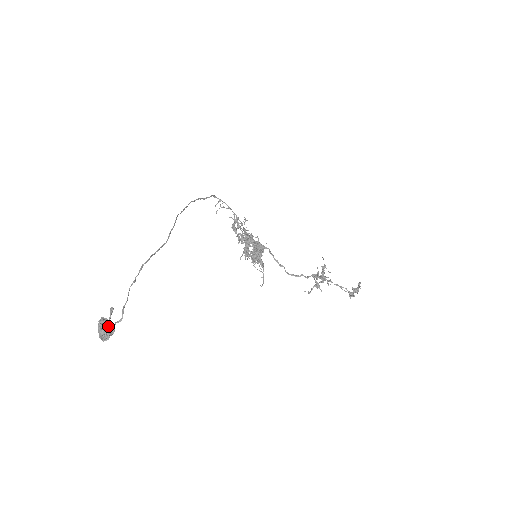
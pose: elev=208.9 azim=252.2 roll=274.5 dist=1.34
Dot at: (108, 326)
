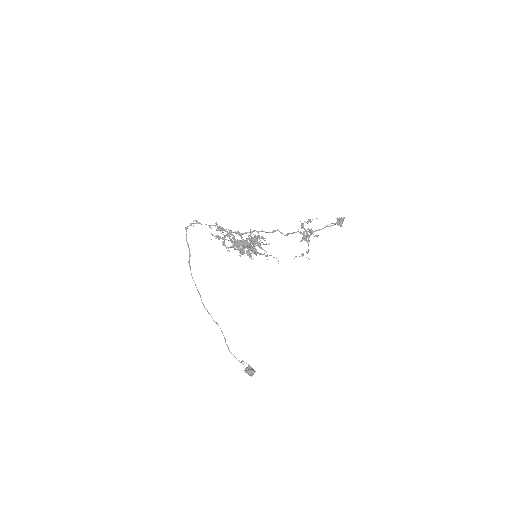
Dot at: (251, 375)
